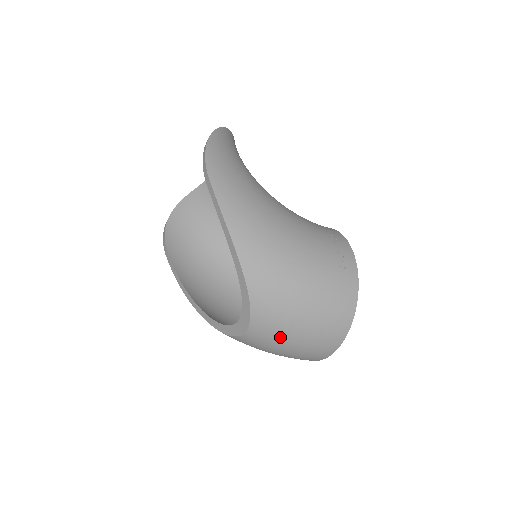
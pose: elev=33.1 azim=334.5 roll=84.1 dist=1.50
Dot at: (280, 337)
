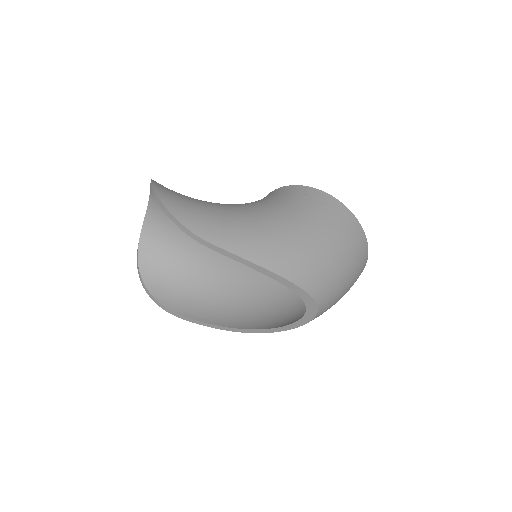
Dot at: (338, 297)
